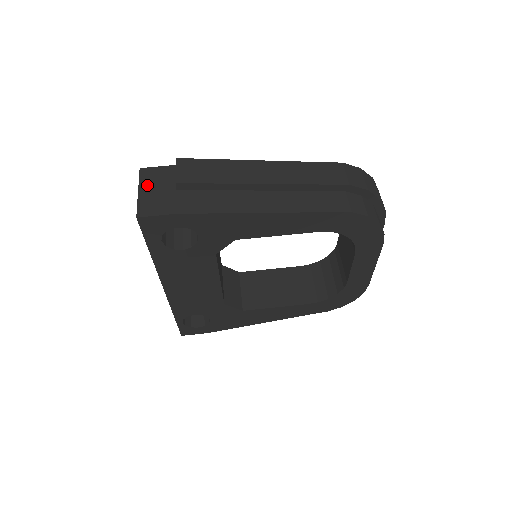
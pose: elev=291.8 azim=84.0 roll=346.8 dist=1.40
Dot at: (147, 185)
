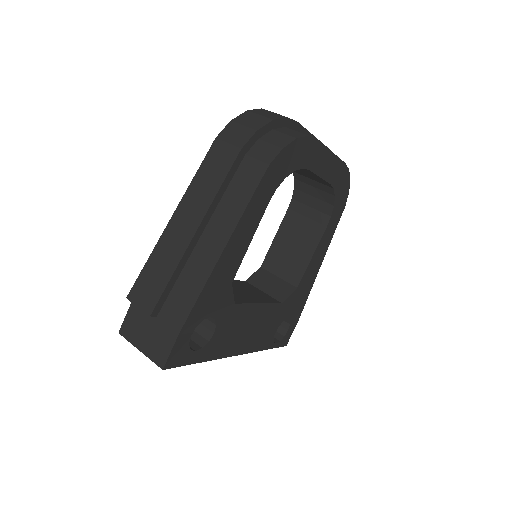
Dot at: (138, 339)
